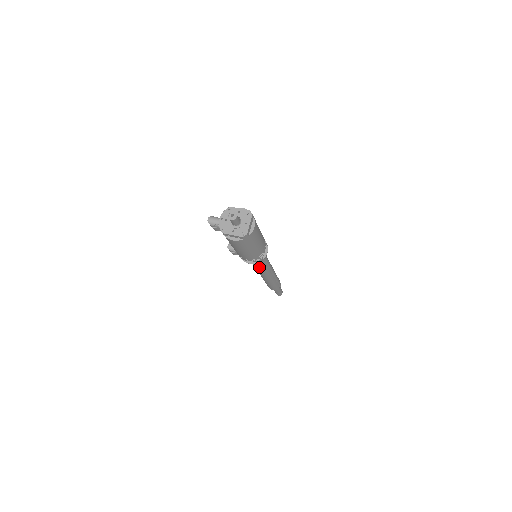
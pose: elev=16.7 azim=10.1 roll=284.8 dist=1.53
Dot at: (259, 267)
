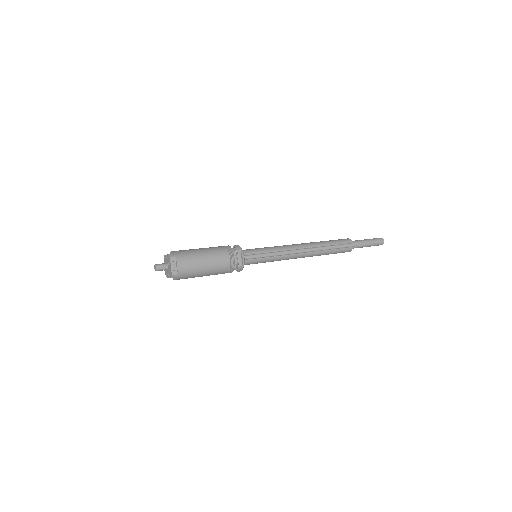
Dot at: occluded
